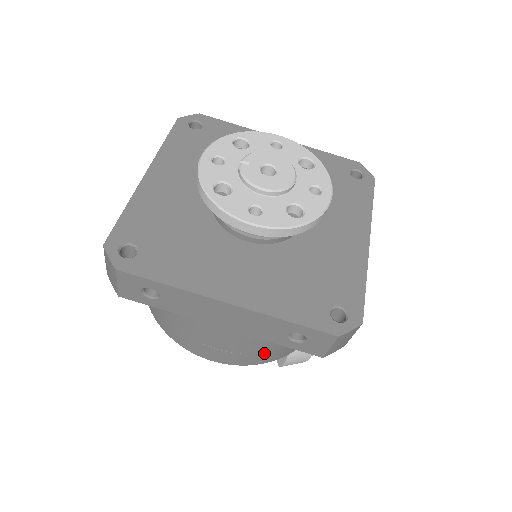
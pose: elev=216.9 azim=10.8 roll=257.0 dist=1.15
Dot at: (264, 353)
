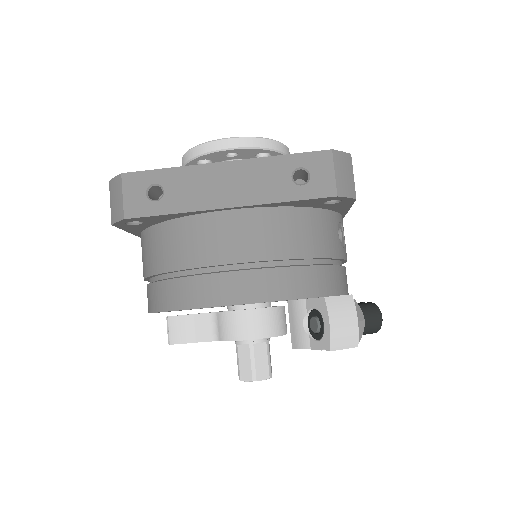
Dot at: (291, 269)
